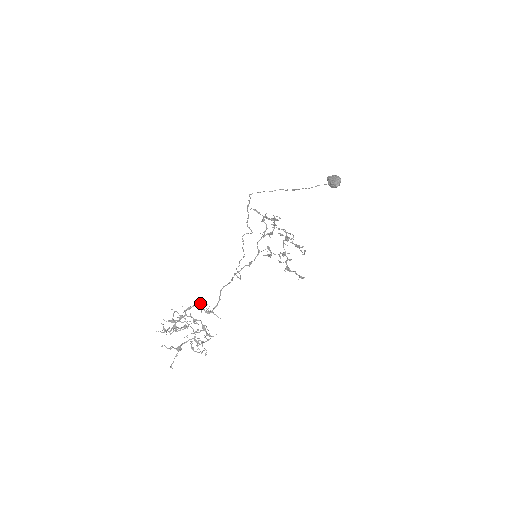
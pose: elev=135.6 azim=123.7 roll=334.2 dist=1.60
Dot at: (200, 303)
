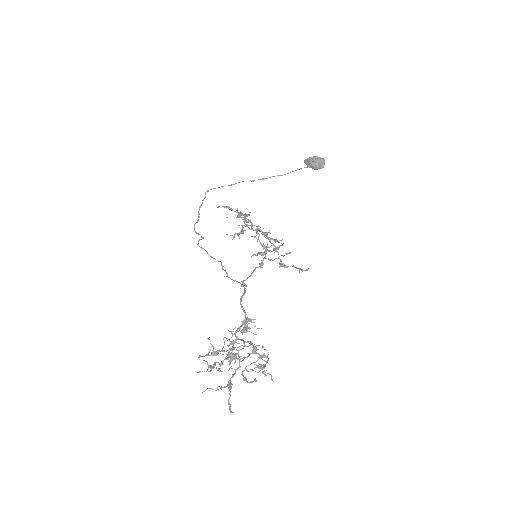
Dot at: (248, 319)
